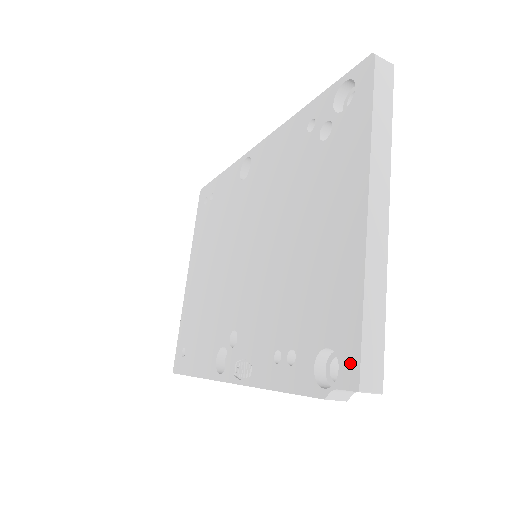
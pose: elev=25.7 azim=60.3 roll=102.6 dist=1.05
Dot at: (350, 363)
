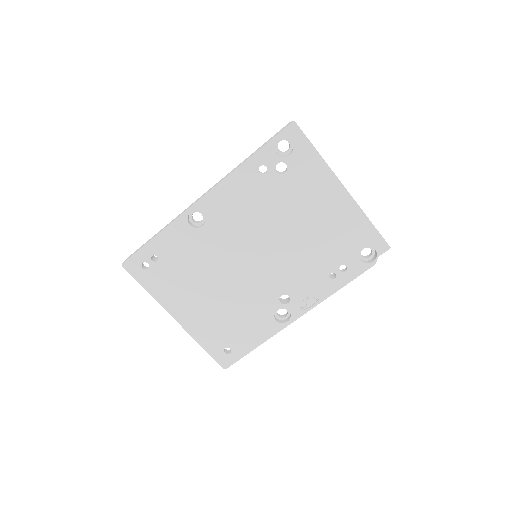
Dot at: (380, 244)
